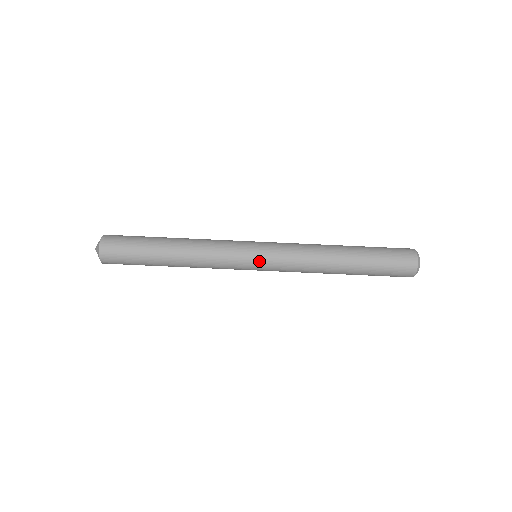
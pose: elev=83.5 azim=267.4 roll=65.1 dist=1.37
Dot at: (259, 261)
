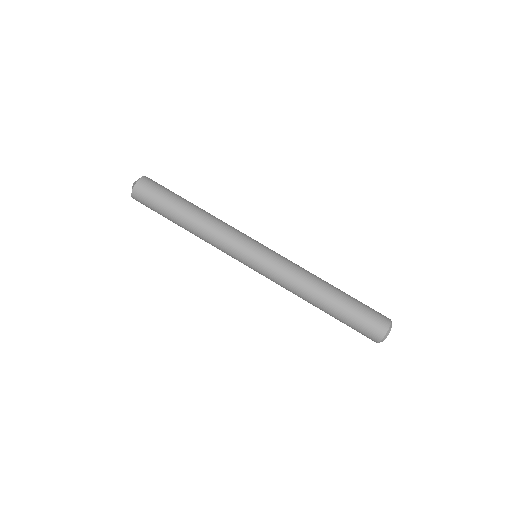
Dot at: (253, 264)
